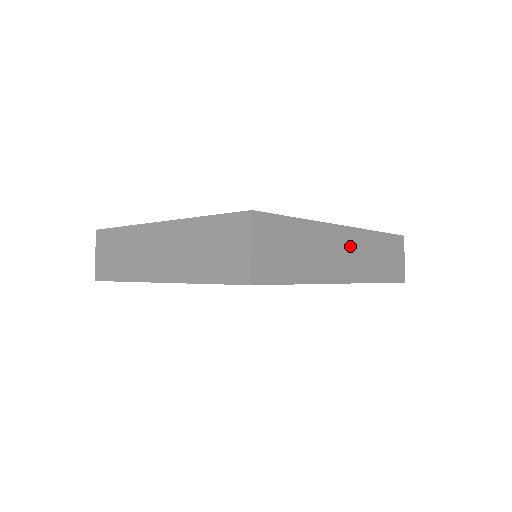
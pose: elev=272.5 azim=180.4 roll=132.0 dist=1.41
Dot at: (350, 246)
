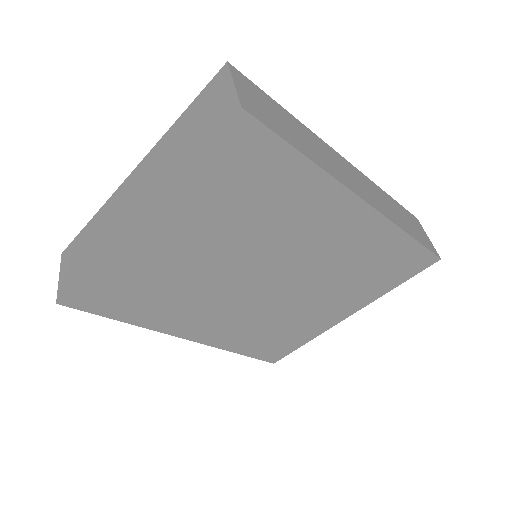
Dot at: (356, 176)
